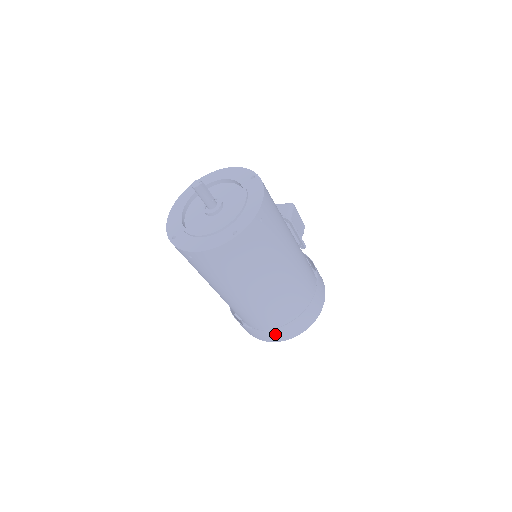
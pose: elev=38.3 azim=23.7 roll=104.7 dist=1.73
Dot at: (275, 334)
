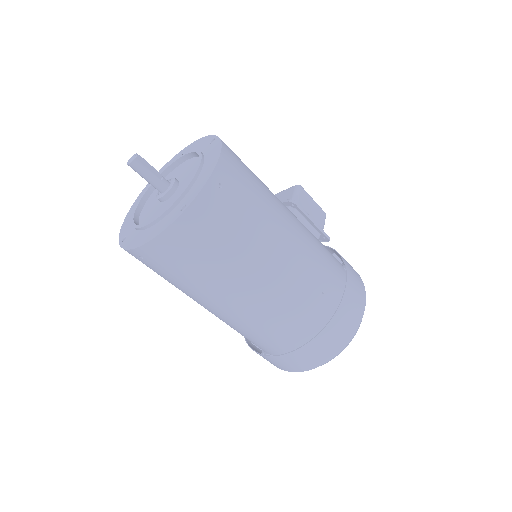
Dot at: (300, 358)
